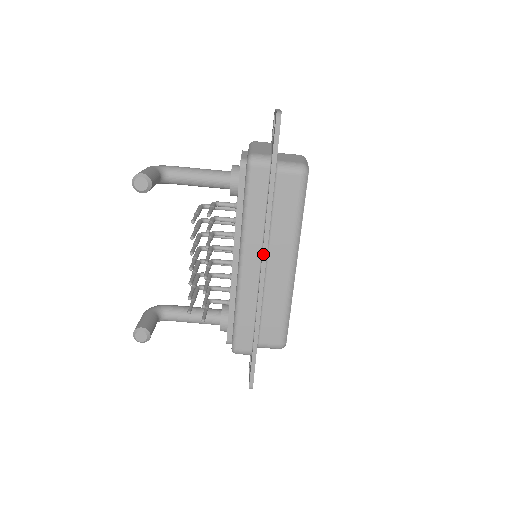
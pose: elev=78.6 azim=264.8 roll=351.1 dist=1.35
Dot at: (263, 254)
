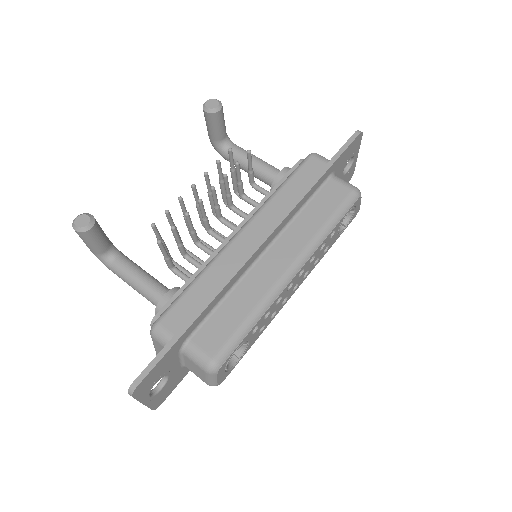
Dot at: (271, 227)
